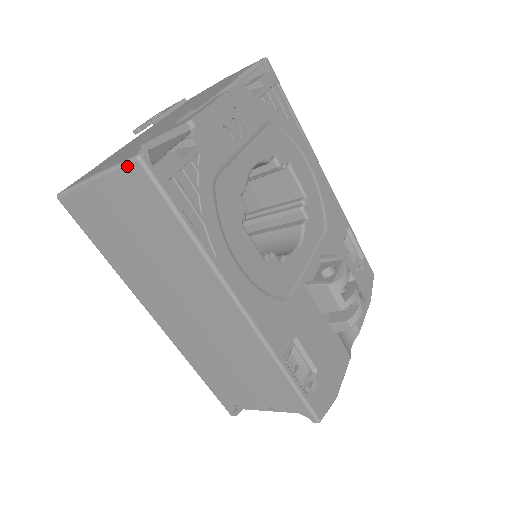
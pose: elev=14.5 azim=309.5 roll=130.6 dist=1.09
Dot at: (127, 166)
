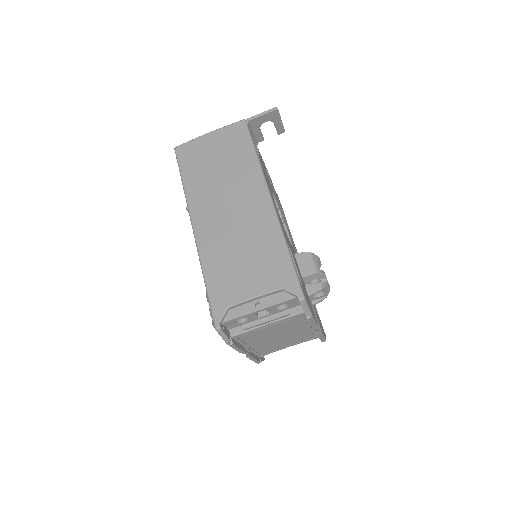
Dot at: (236, 123)
